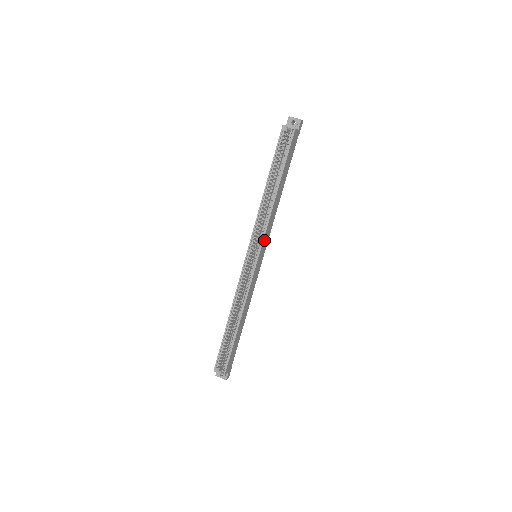
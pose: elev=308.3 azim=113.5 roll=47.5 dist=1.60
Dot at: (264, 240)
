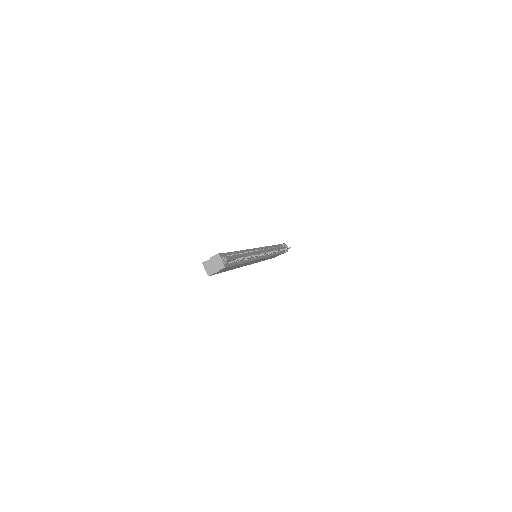
Dot at: (248, 264)
